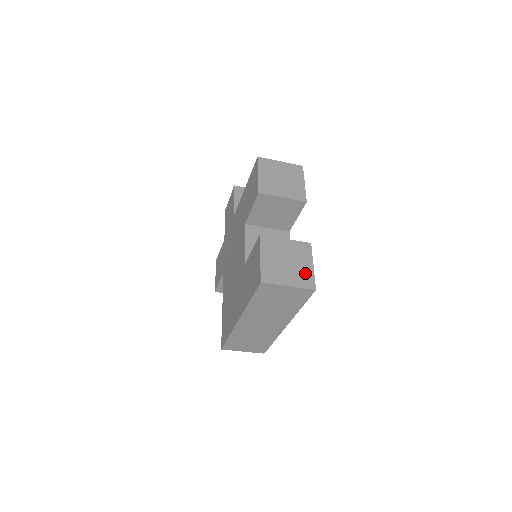
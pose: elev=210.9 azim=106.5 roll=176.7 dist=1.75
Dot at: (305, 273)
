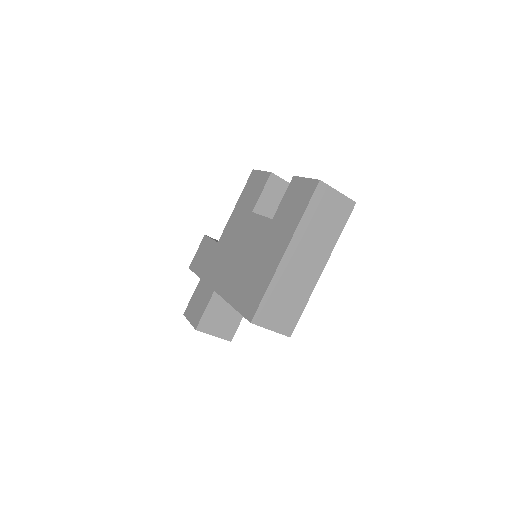
Dot at: occluded
